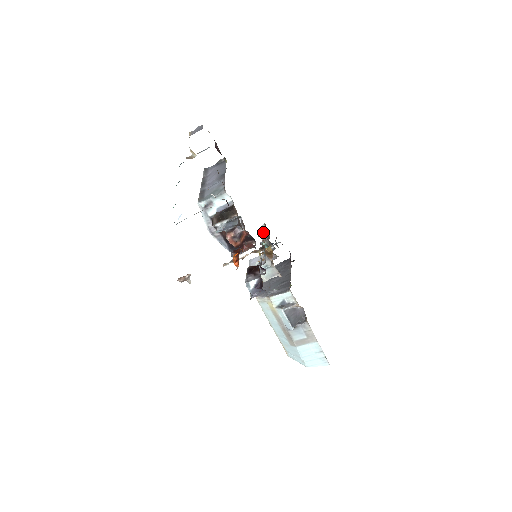
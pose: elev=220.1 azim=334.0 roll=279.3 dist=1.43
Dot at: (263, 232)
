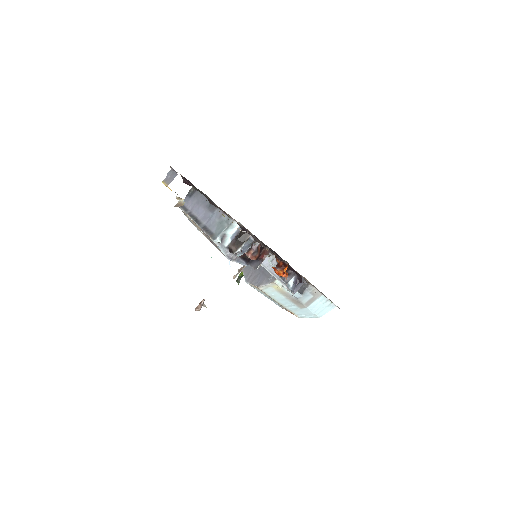
Dot at: occluded
